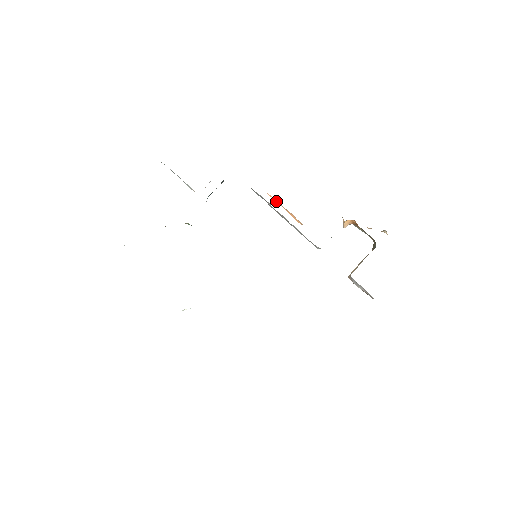
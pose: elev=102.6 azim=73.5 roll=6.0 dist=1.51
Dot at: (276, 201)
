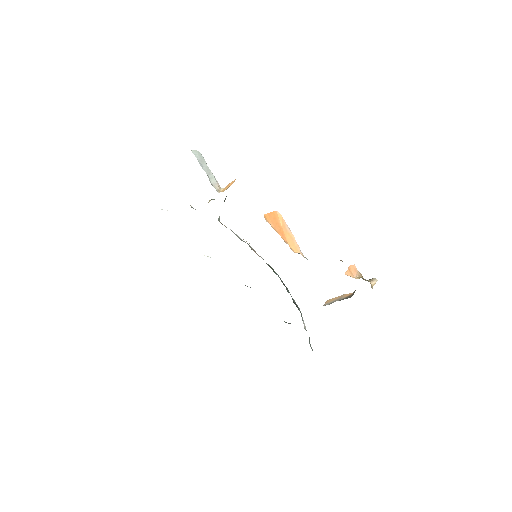
Dot at: (281, 223)
